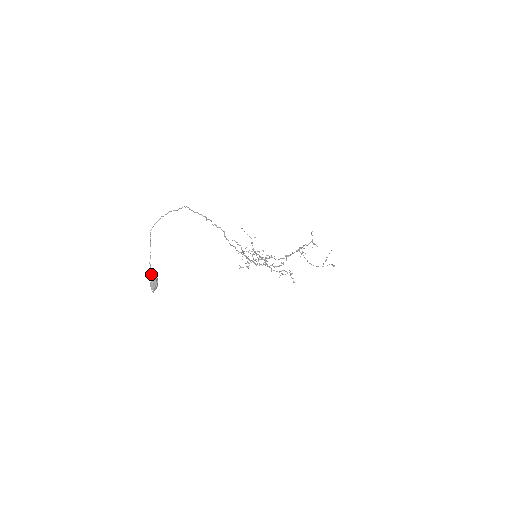
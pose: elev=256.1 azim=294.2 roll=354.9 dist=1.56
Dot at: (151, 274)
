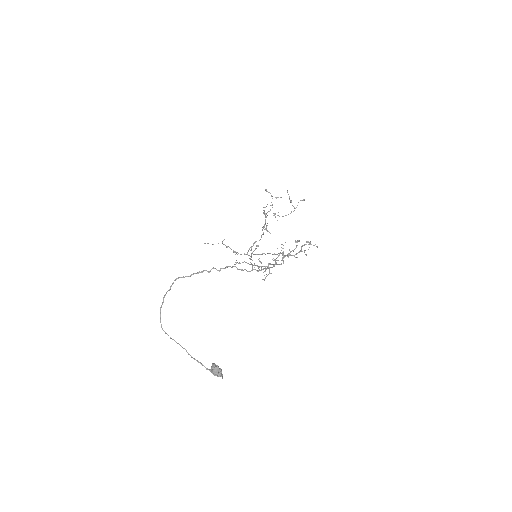
Dot at: (203, 365)
